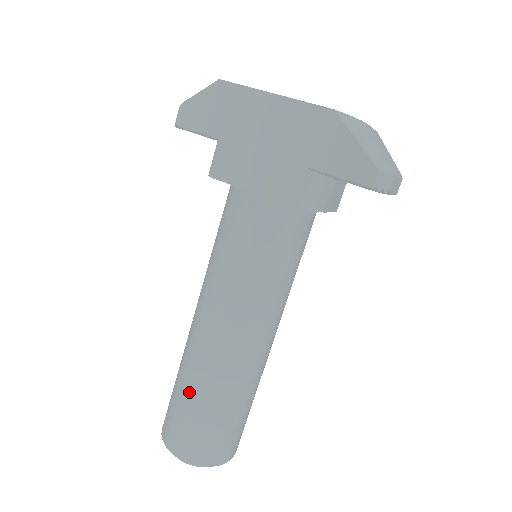
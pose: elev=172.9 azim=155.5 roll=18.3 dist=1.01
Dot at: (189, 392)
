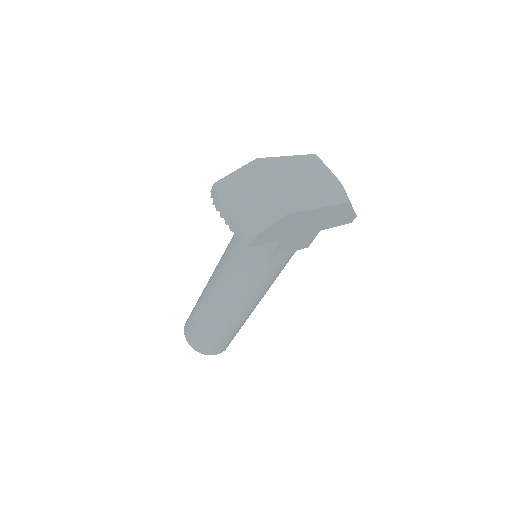
Dot at: (230, 333)
